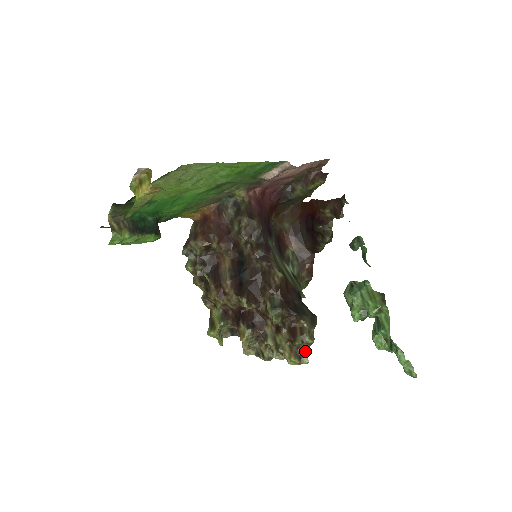
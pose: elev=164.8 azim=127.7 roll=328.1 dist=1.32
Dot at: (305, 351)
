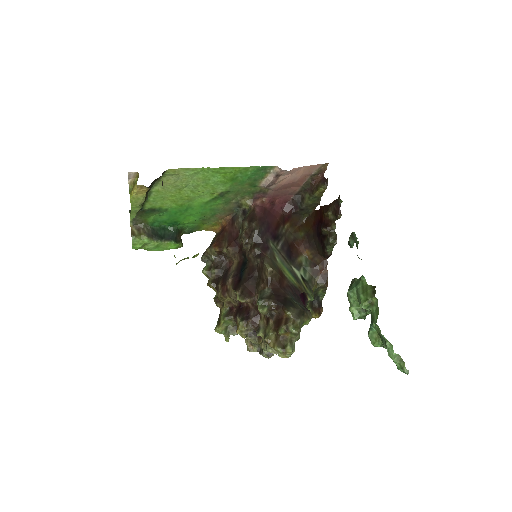
Dot at: (290, 341)
